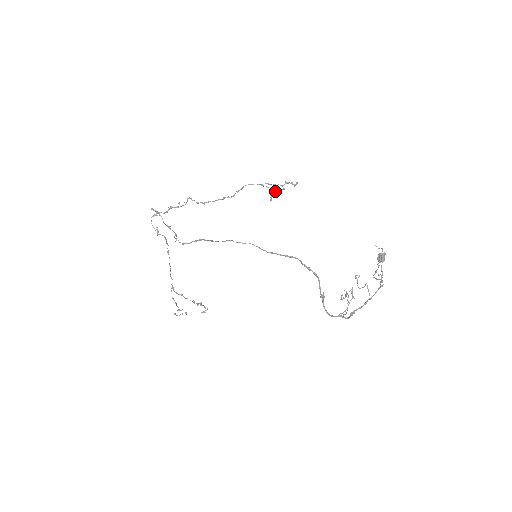
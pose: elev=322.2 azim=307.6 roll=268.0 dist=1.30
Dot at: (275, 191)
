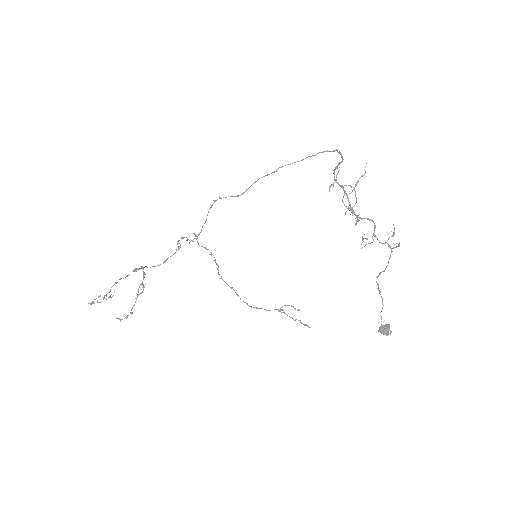
Dot at: occluded
